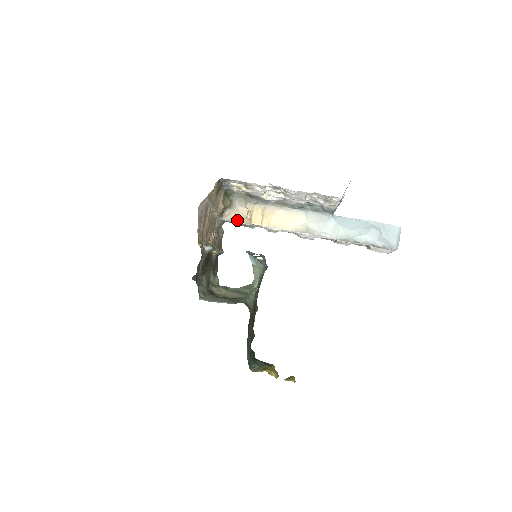
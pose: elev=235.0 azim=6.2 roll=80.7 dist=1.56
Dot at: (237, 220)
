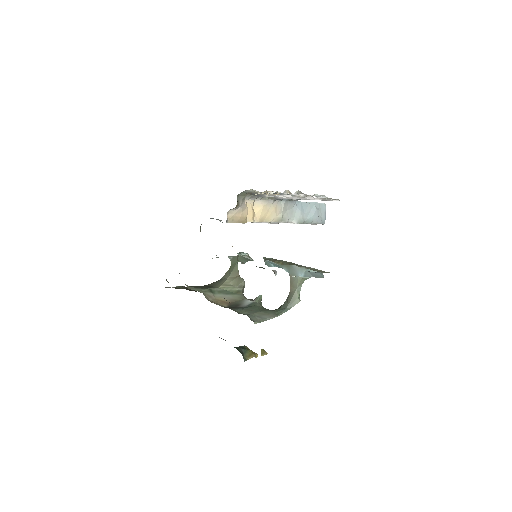
Dot at: (238, 221)
